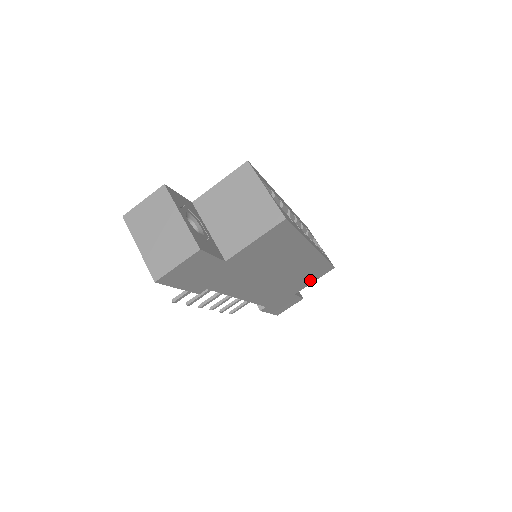
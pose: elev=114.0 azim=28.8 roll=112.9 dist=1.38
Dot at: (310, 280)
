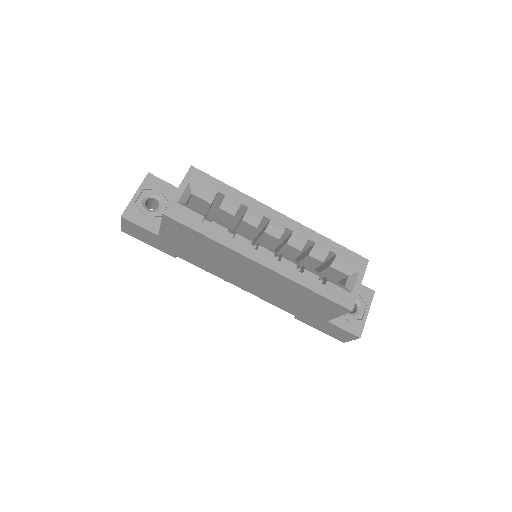
Dot at: (327, 311)
